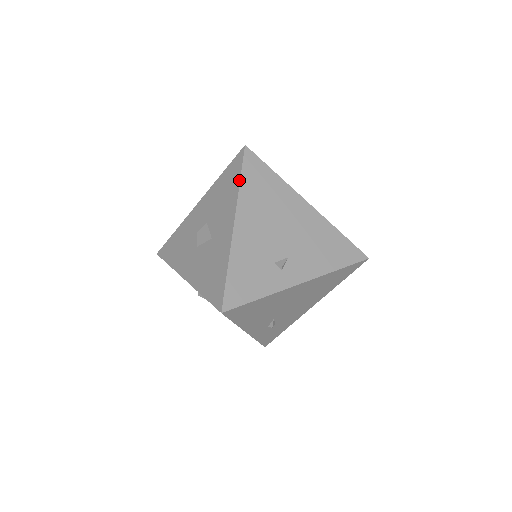
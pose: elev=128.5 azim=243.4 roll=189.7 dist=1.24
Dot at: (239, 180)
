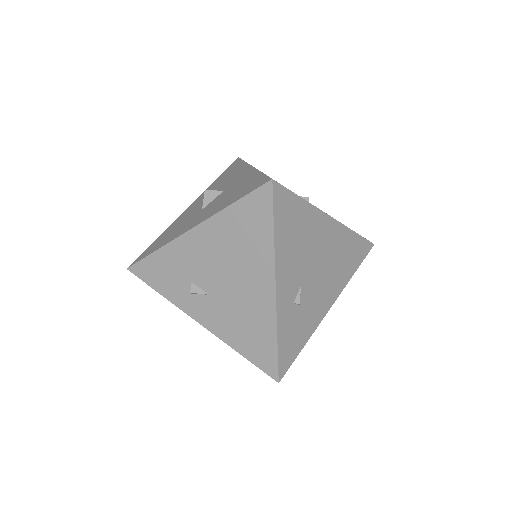
Dot at: (243, 161)
